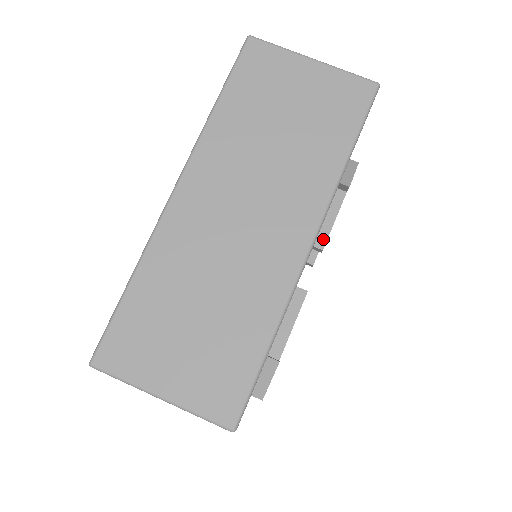
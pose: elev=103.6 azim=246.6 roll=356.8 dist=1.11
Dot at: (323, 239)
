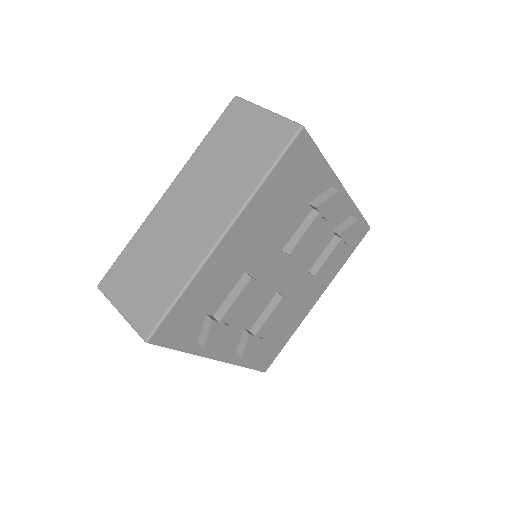
Dot at: (292, 246)
